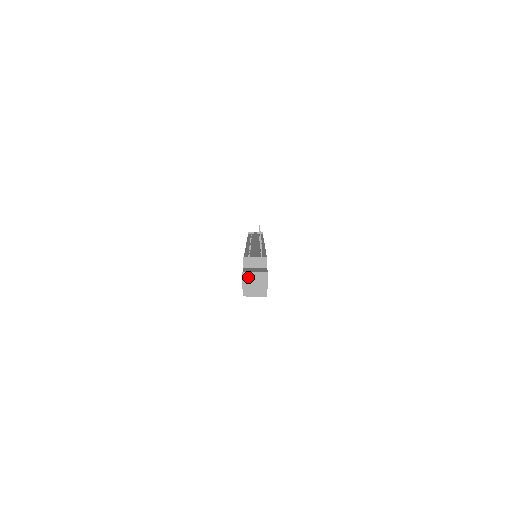
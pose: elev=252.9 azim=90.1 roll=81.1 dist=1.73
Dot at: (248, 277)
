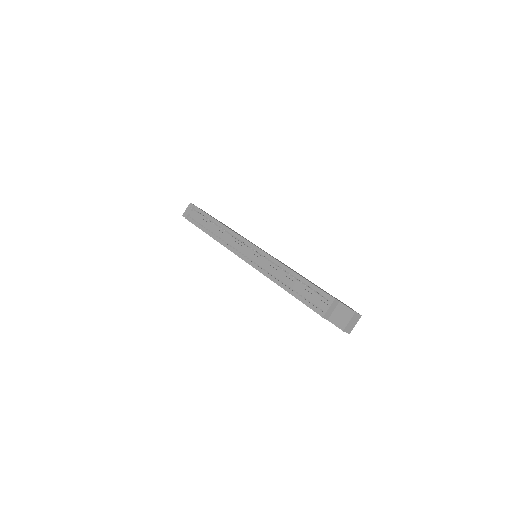
Dot at: (348, 328)
